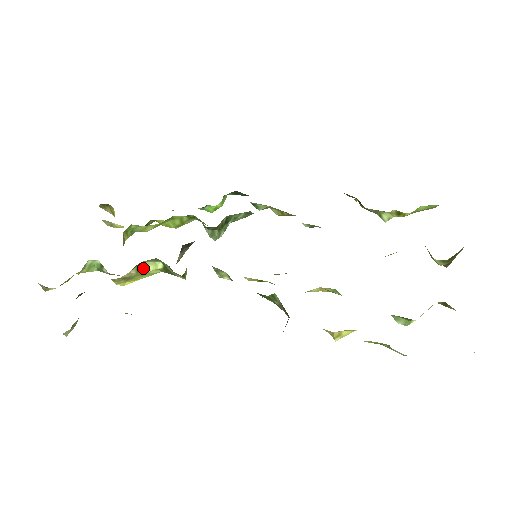
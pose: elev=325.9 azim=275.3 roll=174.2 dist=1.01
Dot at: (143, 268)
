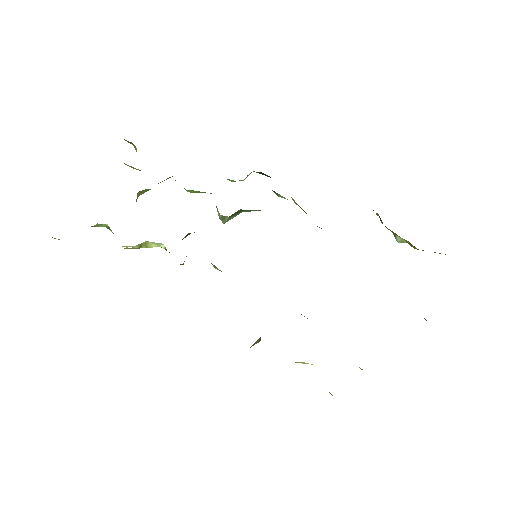
Dot at: (146, 245)
